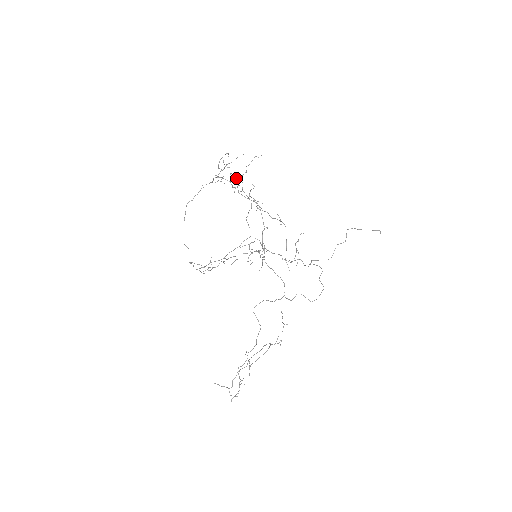
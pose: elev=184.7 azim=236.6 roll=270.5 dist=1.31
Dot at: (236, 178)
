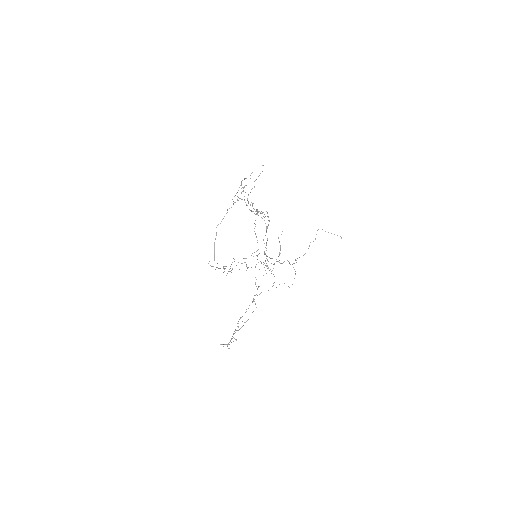
Dot at: (253, 203)
